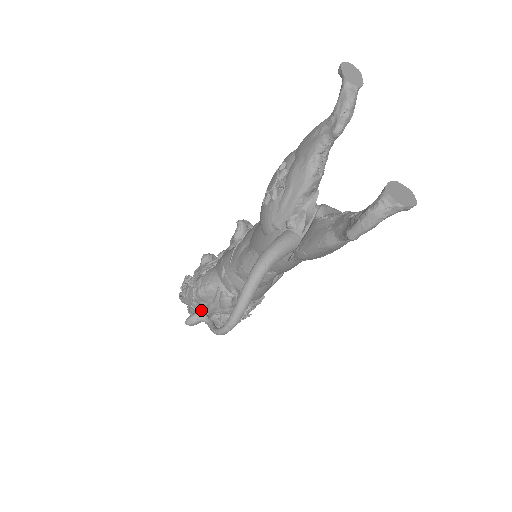
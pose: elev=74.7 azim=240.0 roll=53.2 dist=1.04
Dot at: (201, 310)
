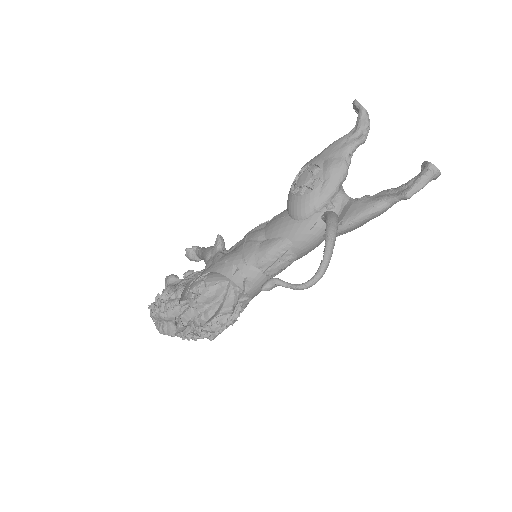
Dot at: (202, 314)
